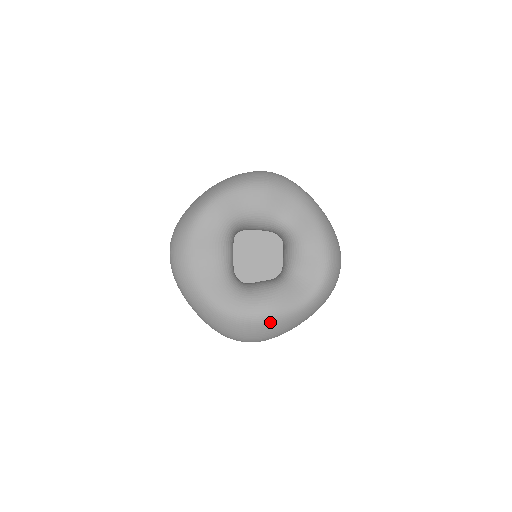
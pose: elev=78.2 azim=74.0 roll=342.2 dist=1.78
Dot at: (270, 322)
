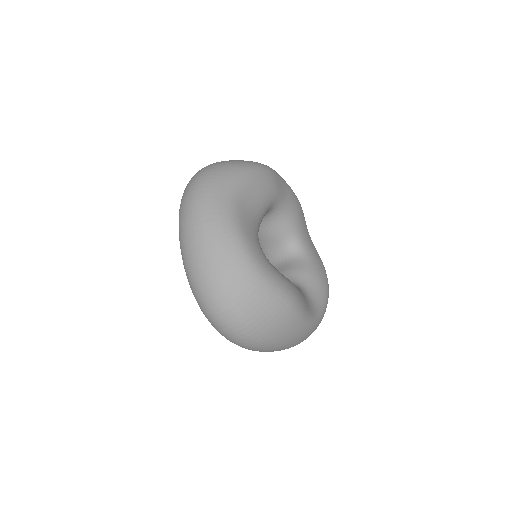
Dot at: (289, 311)
